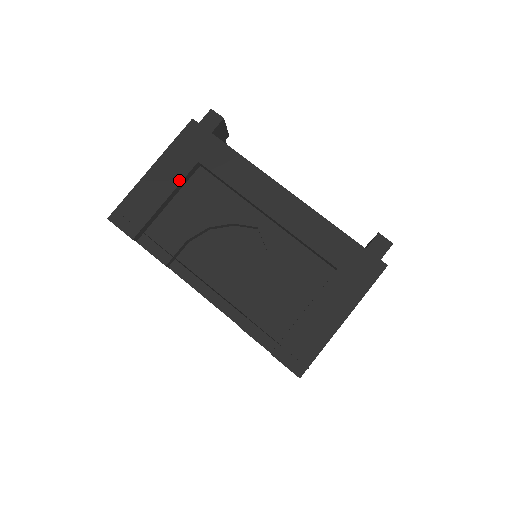
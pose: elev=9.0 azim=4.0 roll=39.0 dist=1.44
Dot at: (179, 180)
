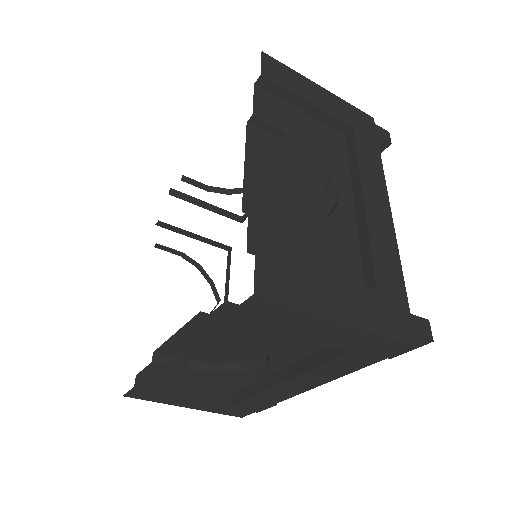
Dot at: (331, 112)
